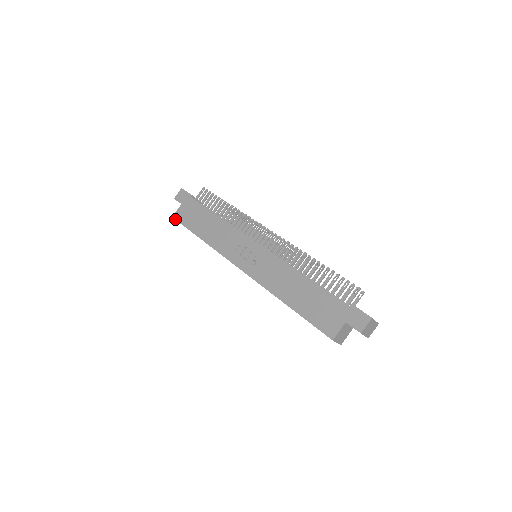
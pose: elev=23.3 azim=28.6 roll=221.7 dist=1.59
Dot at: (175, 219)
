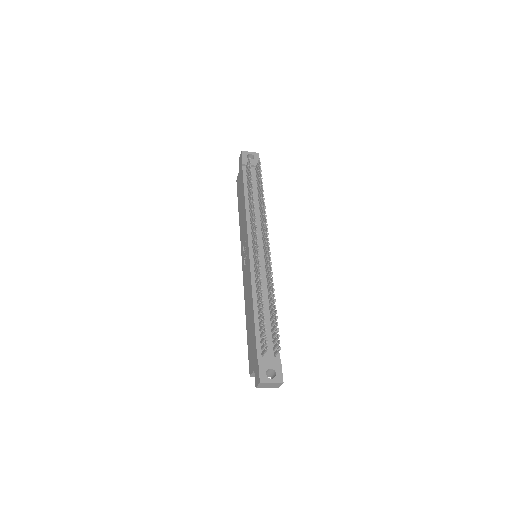
Dot at: occluded
